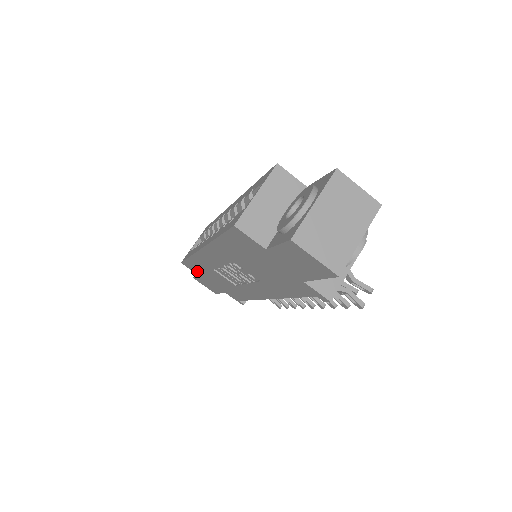
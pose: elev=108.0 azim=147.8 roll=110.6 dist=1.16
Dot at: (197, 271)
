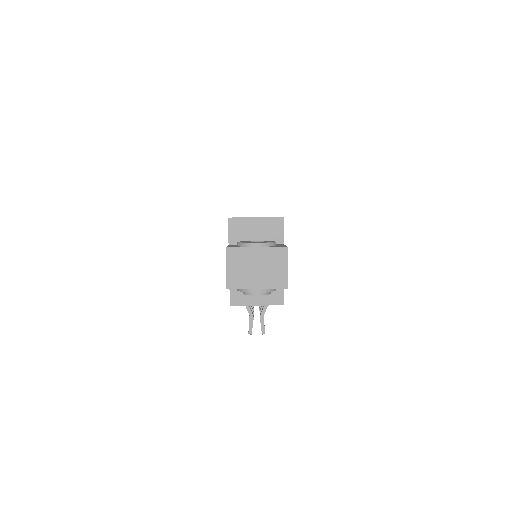
Dot at: occluded
